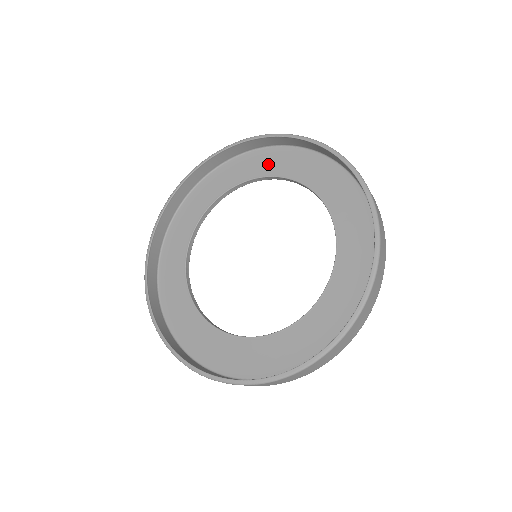
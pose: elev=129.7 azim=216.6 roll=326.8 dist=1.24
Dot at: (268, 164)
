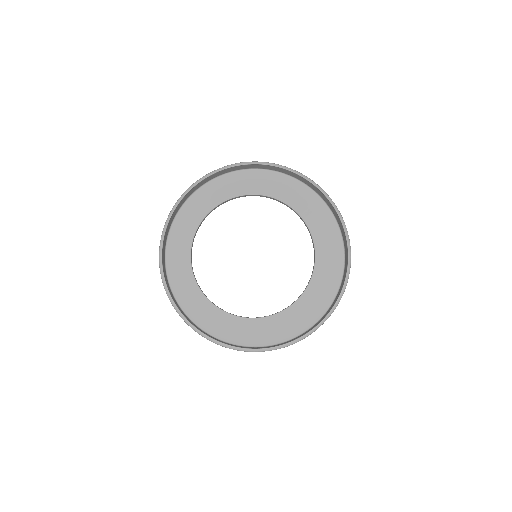
Dot at: (207, 201)
